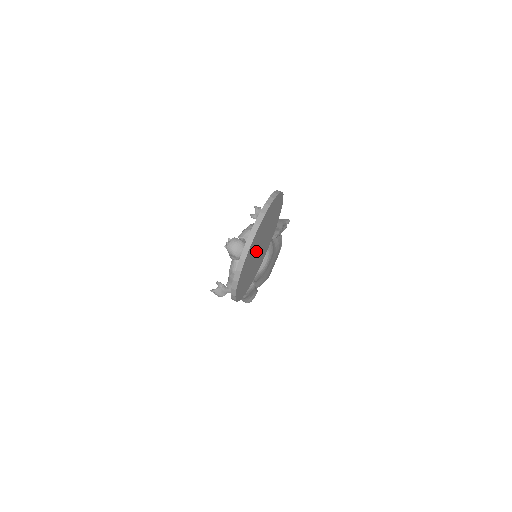
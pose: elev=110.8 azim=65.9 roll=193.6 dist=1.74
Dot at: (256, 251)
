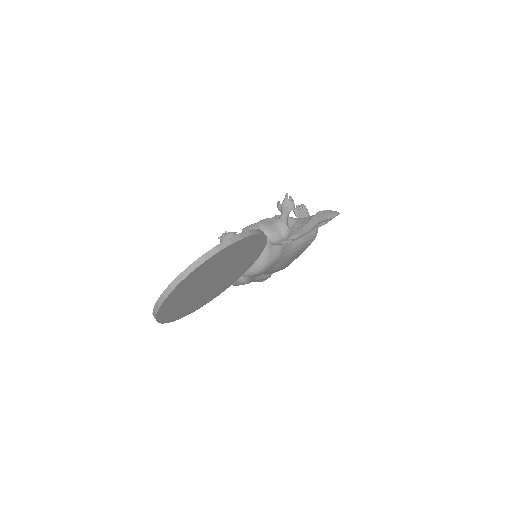
Dot at: (200, 286)
